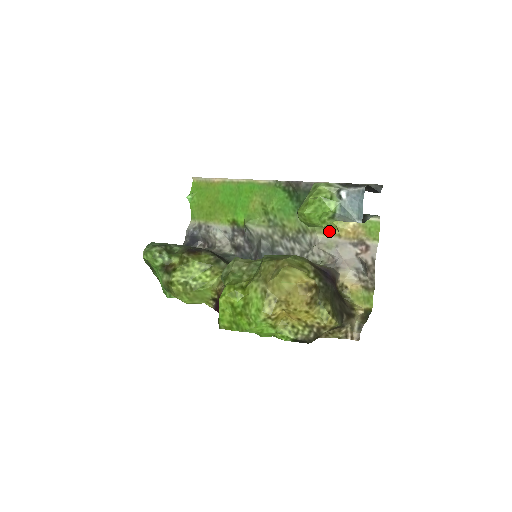
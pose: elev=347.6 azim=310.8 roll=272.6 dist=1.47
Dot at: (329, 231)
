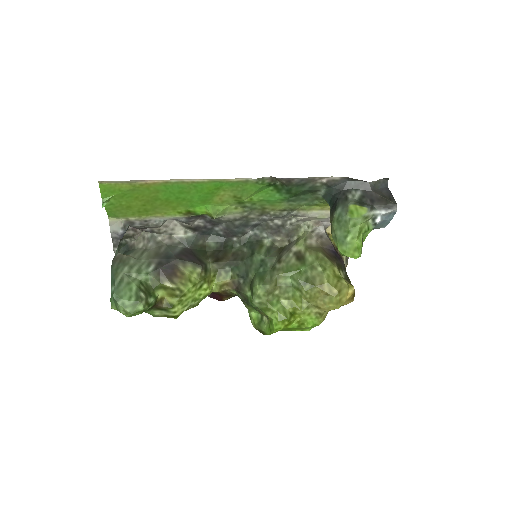
Dot at: (320, 207)
